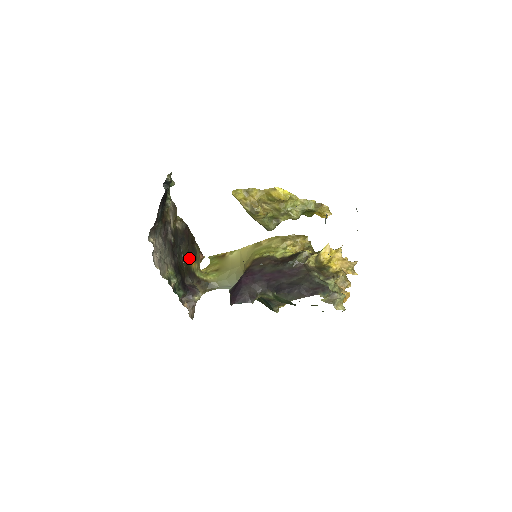
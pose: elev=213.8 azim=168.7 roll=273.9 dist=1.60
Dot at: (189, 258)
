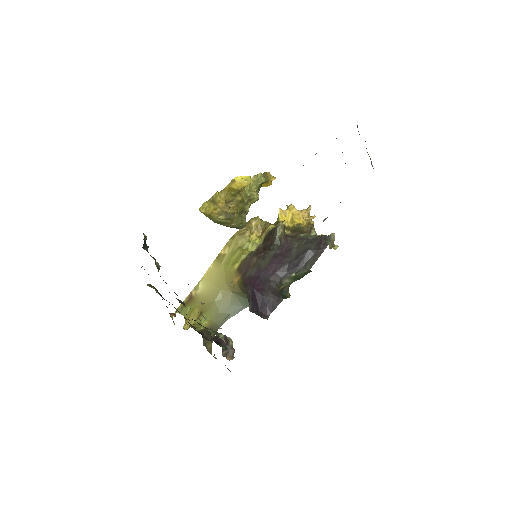
Dot at: occluded
